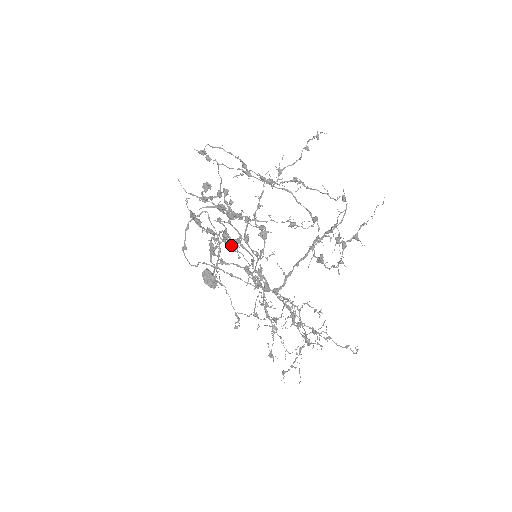
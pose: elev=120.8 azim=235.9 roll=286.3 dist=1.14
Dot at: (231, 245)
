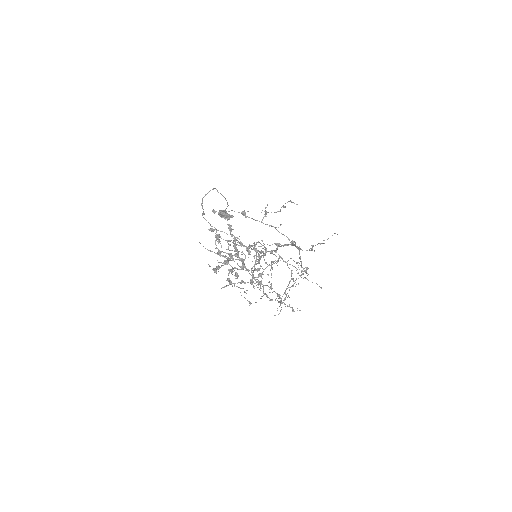
Dot at: occluded
